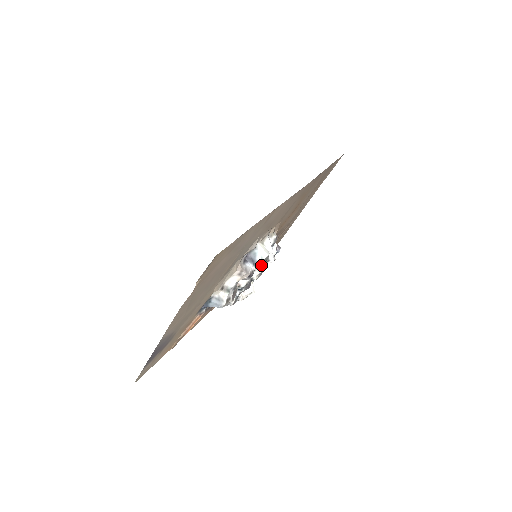
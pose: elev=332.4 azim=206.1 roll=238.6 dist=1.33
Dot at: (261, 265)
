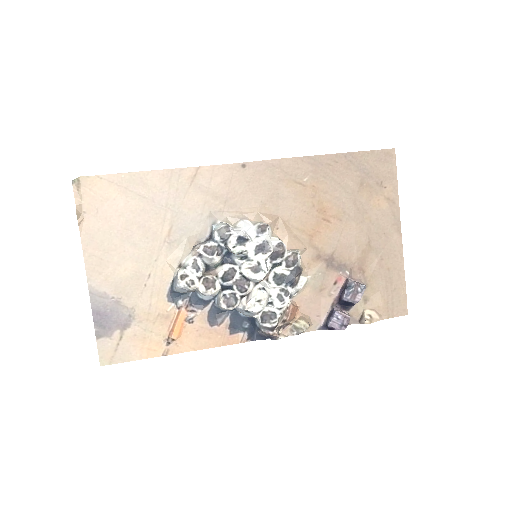
Dot at: (226, 243)
